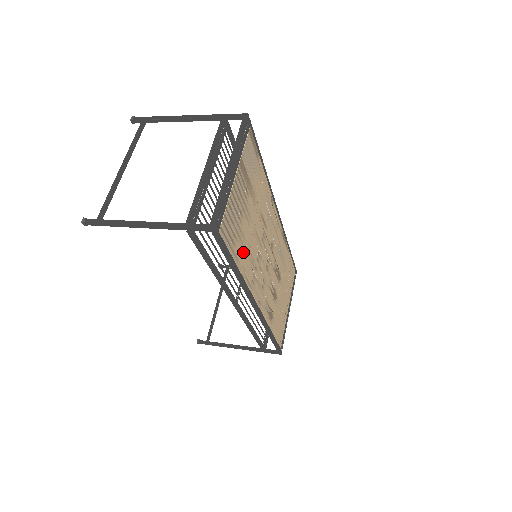
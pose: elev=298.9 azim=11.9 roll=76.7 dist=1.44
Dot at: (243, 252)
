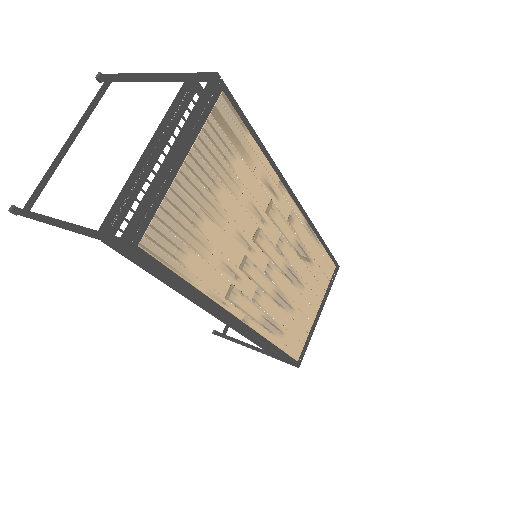
Dot at: (205, 263)
